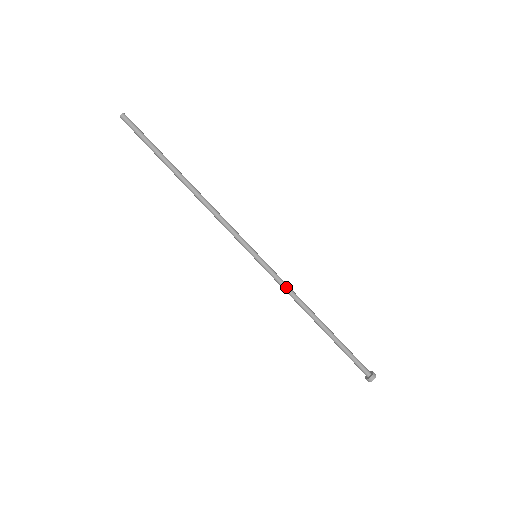
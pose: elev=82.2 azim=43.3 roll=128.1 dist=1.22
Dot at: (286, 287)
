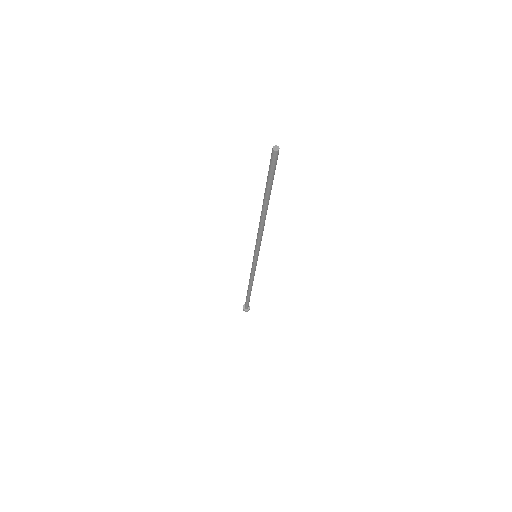
Dot at: occluded
